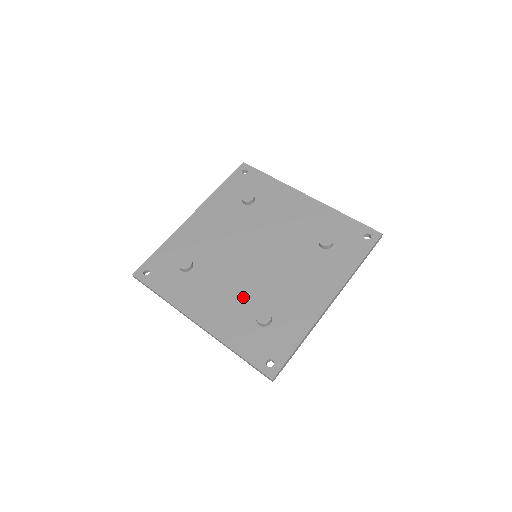
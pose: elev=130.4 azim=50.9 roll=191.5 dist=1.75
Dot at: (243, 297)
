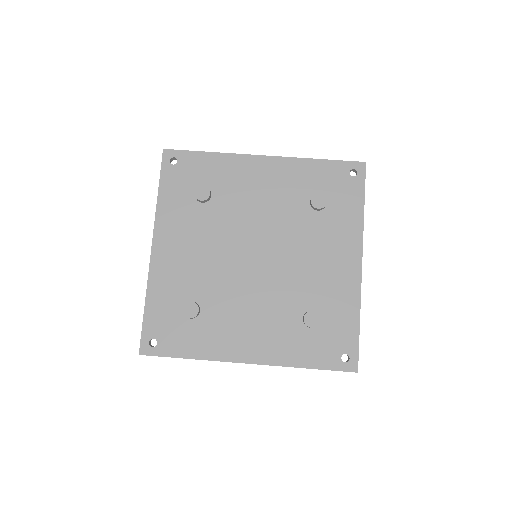
Dot at: (275, 309)
